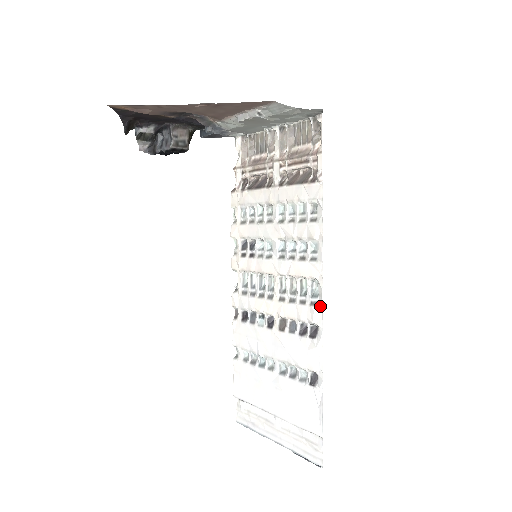
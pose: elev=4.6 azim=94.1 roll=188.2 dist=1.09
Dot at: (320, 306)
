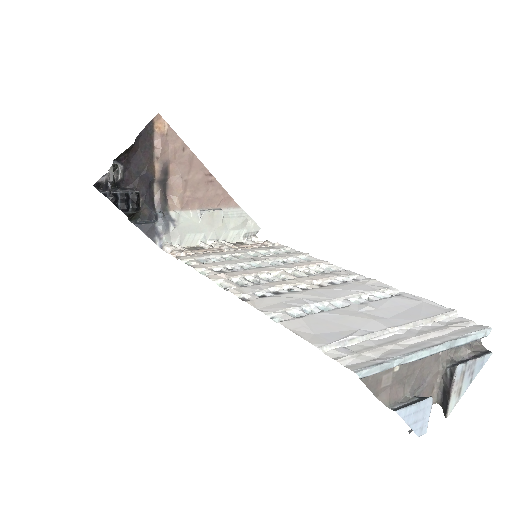
Dot at: (344, 270)
